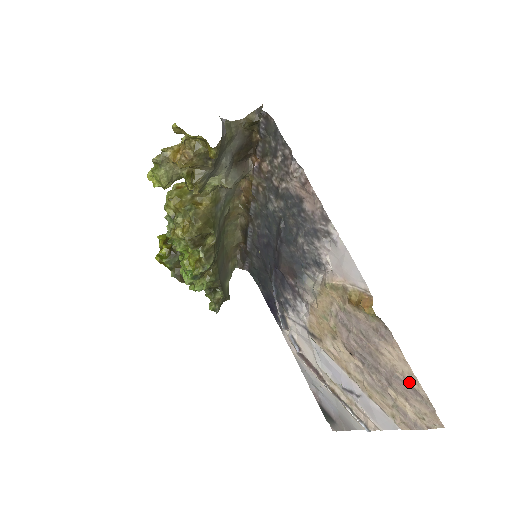
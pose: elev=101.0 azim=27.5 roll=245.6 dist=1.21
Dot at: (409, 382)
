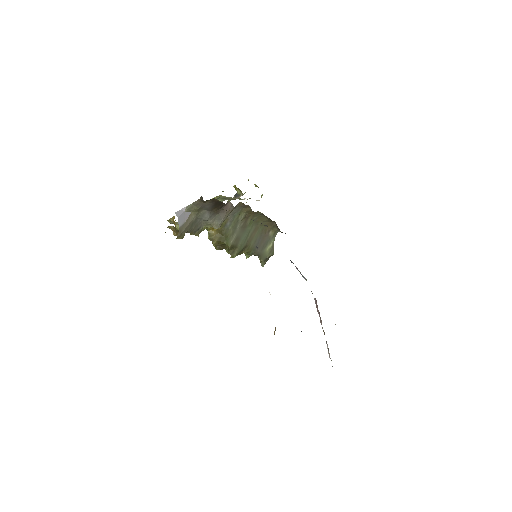
Dot at: occluded
